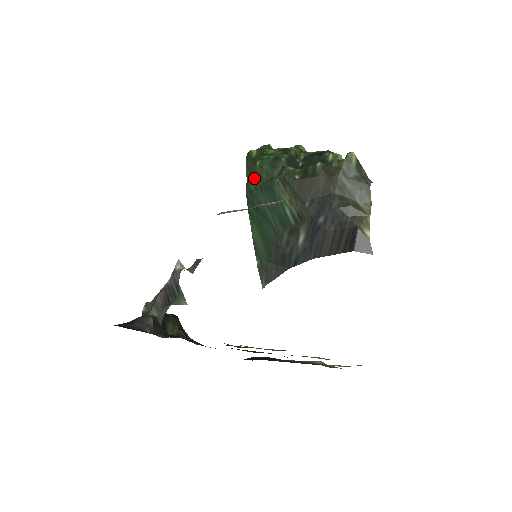
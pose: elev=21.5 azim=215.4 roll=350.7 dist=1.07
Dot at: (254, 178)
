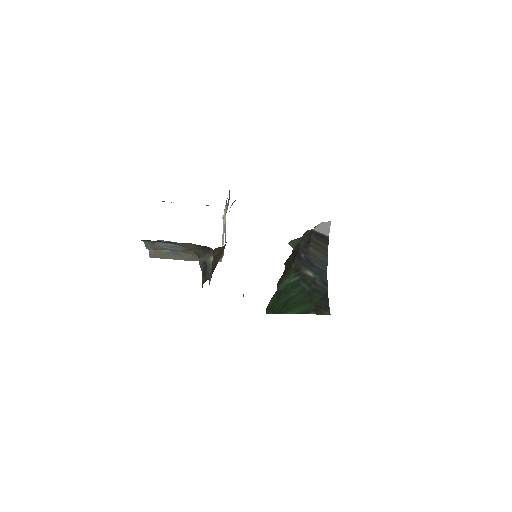
Dot at: (273, 307)
